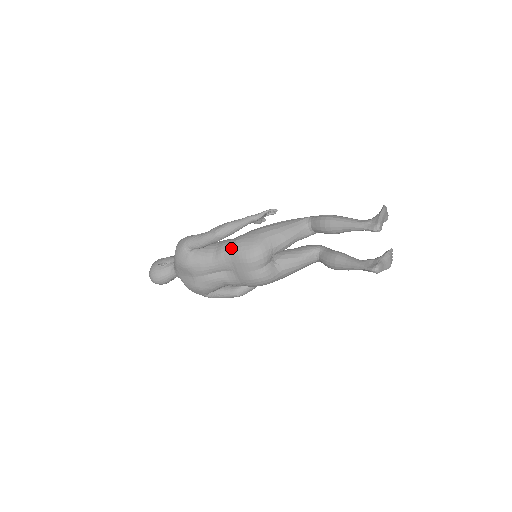
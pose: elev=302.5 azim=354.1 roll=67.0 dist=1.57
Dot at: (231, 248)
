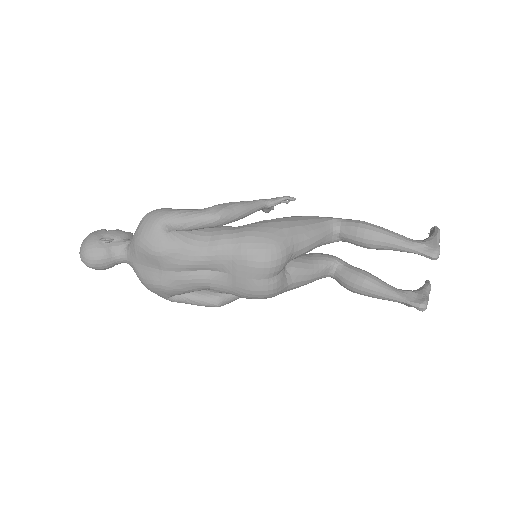
Dot at: (236, 241)
